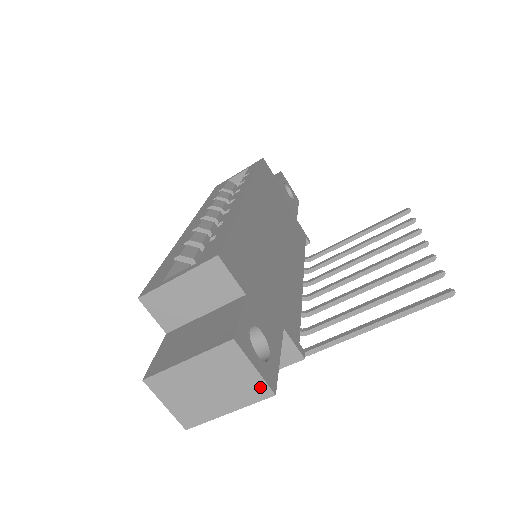
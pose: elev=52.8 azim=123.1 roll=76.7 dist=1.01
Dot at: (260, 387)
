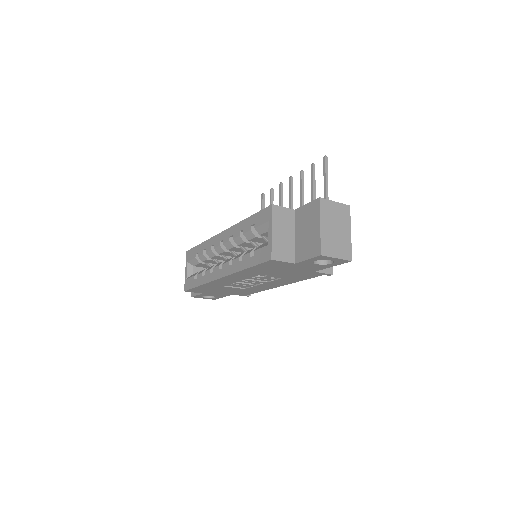
Dot at: (344, 208)
